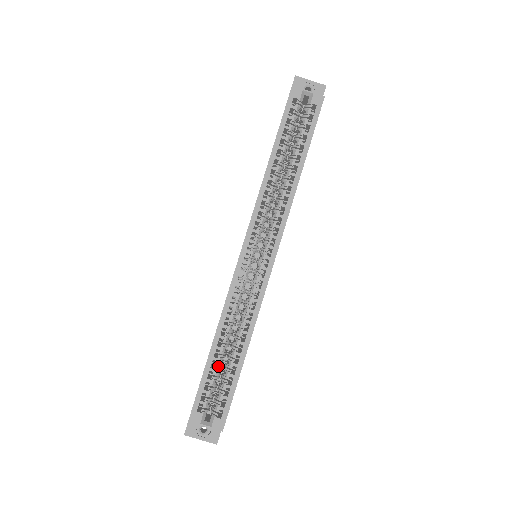
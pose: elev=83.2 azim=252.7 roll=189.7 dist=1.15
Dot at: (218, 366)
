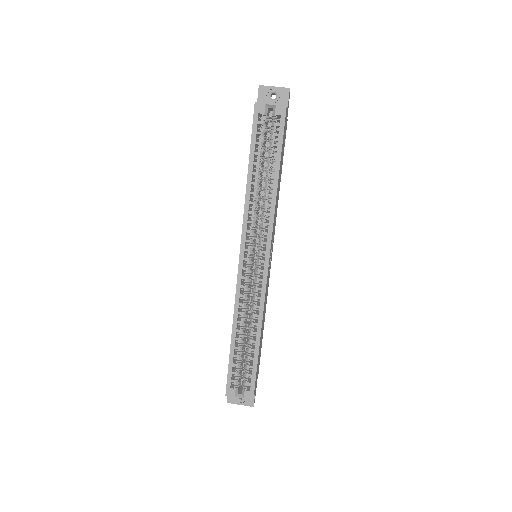
Dot at: (240, 352)
